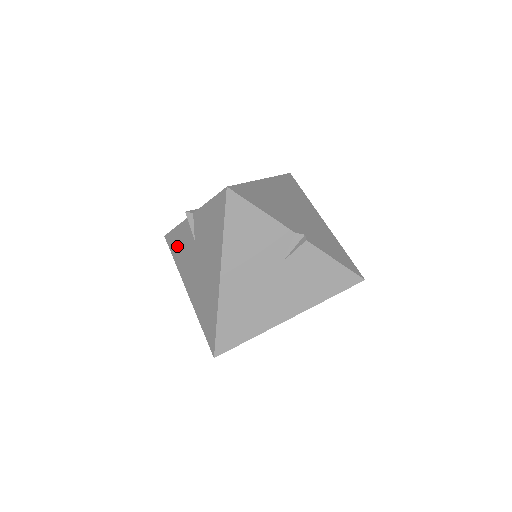
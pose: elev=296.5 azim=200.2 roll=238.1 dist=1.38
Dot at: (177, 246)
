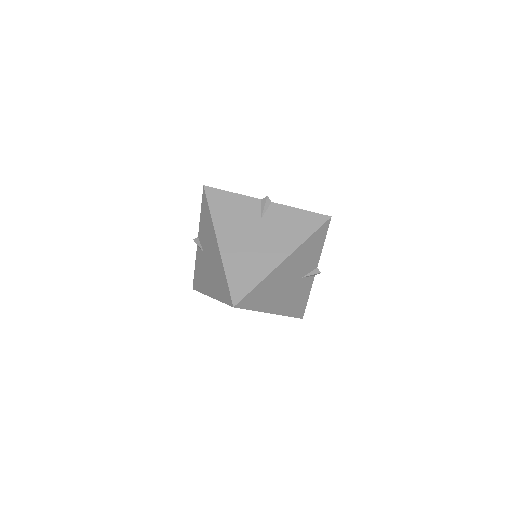
Dot at: (198, 278)
